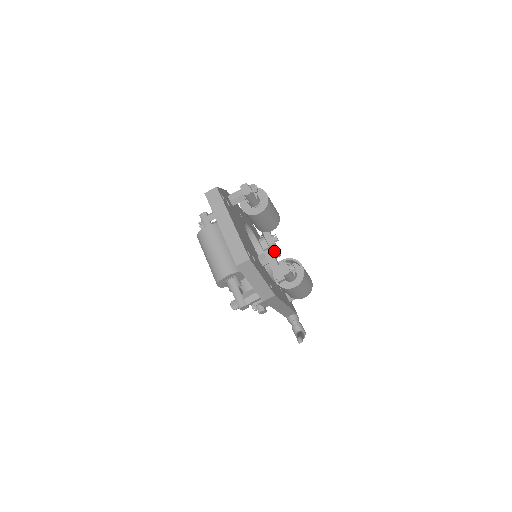
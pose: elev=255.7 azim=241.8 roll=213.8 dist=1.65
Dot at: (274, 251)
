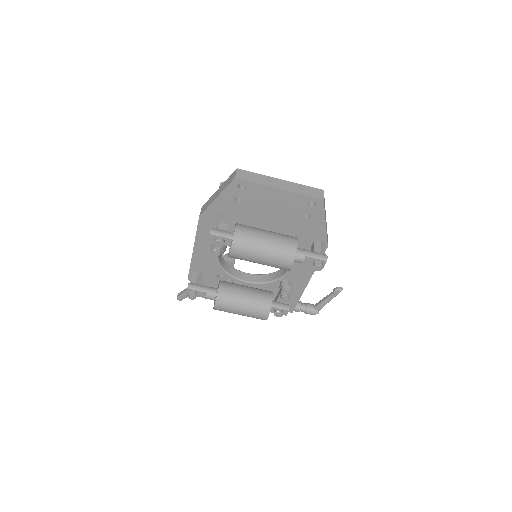
Dot at: occluded
